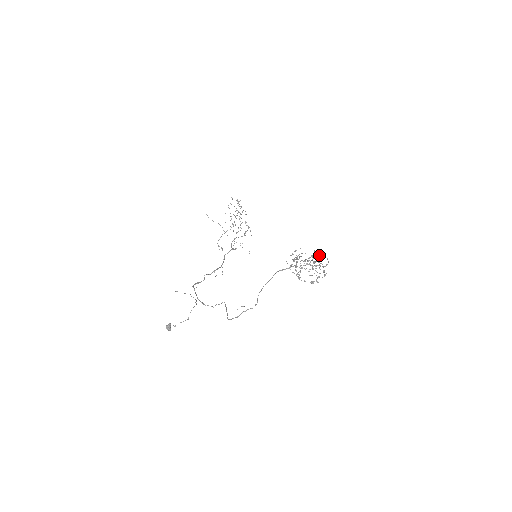
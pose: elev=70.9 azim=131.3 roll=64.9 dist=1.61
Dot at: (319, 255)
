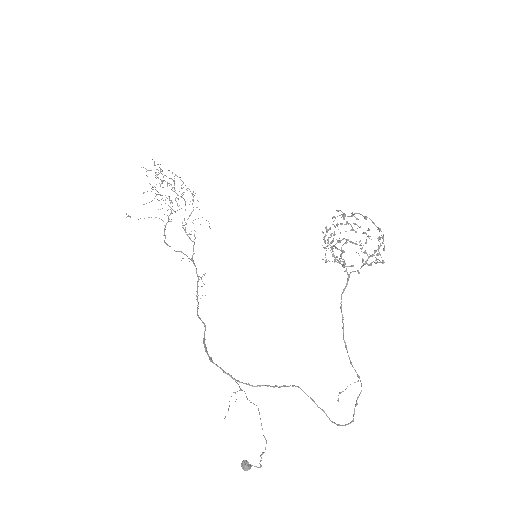
Dot at: occluded
